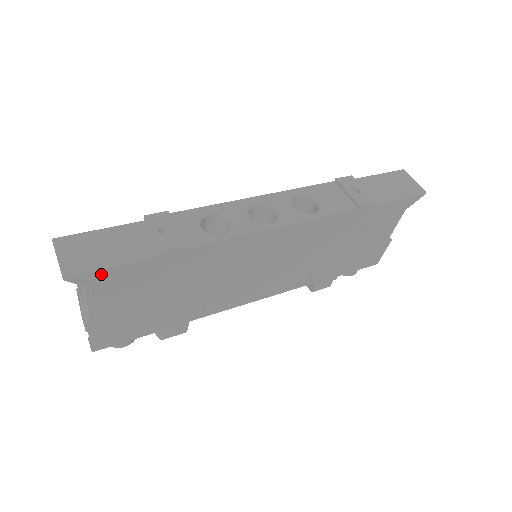
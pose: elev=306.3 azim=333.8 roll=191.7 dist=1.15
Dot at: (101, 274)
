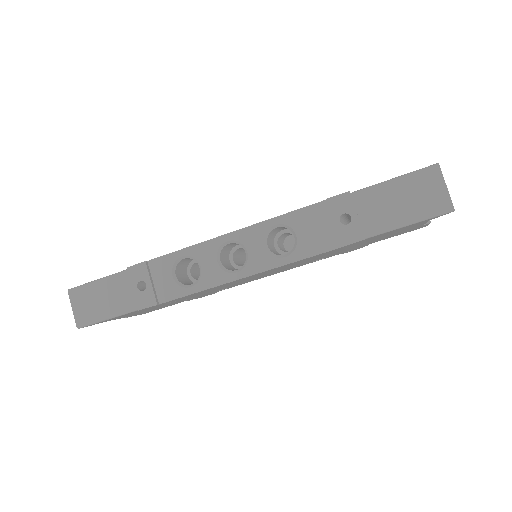
Dot at: (104, 321)
